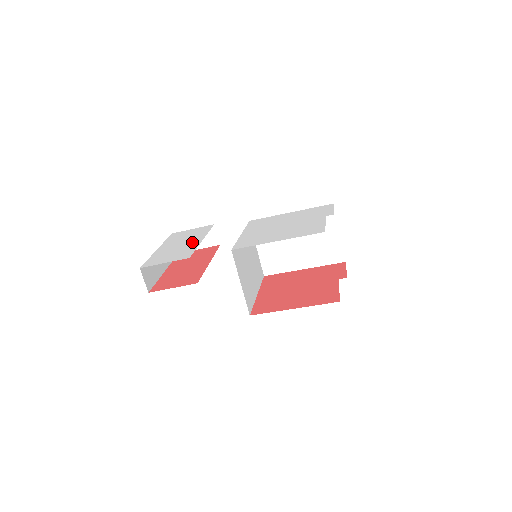
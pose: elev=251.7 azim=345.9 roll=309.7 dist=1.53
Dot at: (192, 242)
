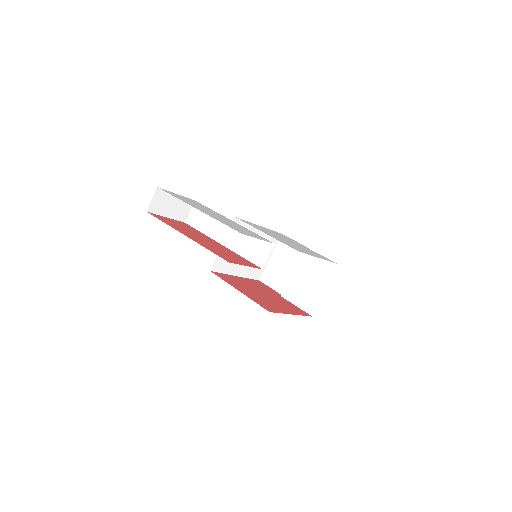
Dot at: occluded
